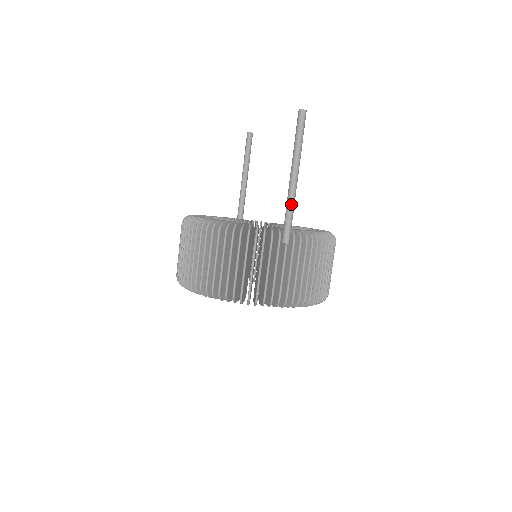
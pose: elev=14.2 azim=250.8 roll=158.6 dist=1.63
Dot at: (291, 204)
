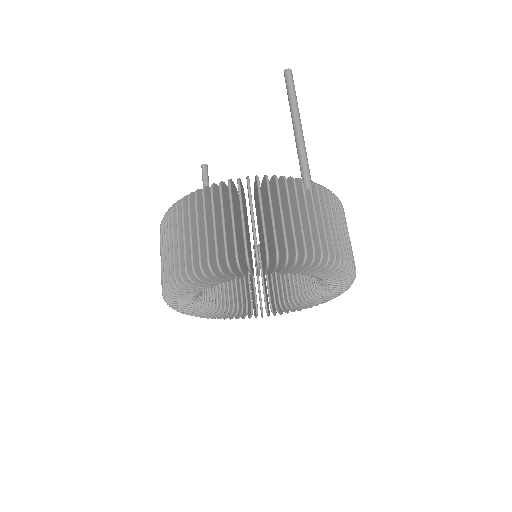
Dot at: (304, 150)
